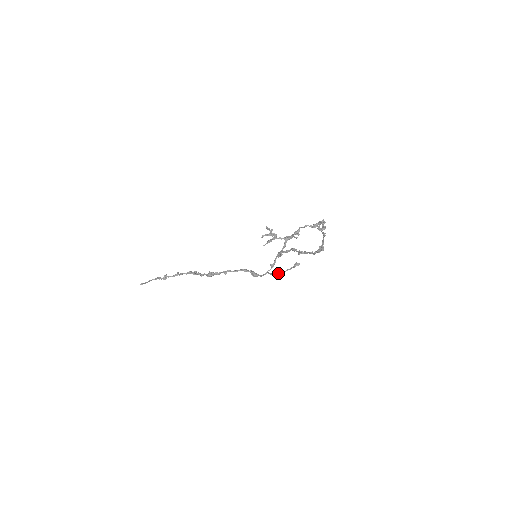
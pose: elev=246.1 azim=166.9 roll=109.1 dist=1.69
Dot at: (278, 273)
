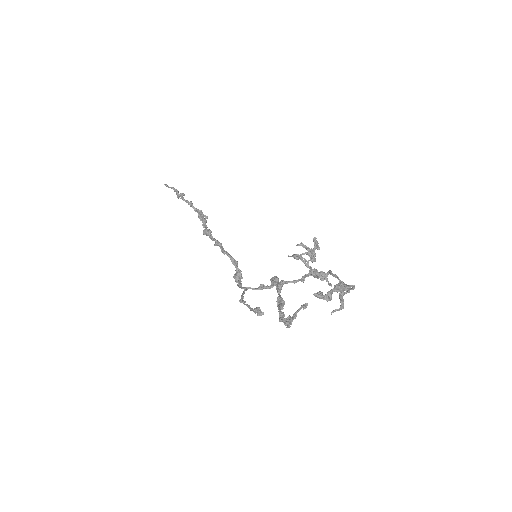
Dot at: (242, 300)
